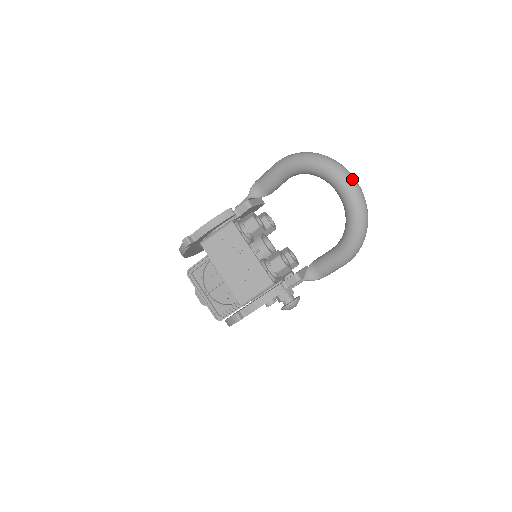
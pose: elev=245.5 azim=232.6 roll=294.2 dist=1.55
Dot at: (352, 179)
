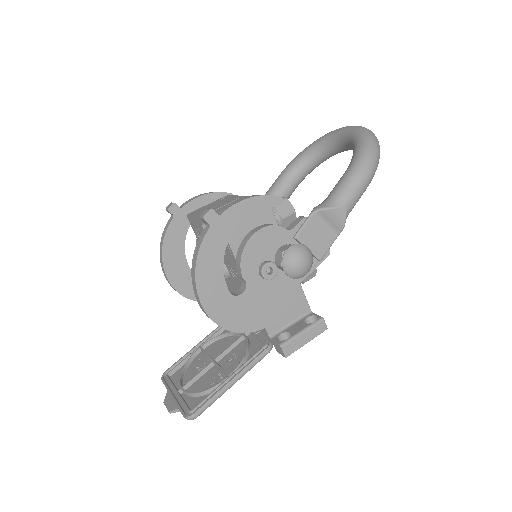
Dot at: occluded
